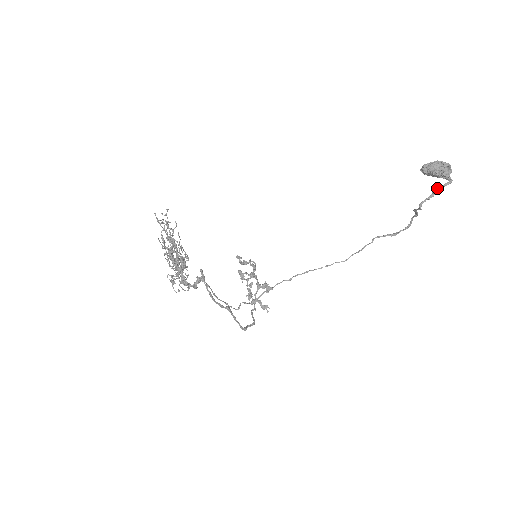
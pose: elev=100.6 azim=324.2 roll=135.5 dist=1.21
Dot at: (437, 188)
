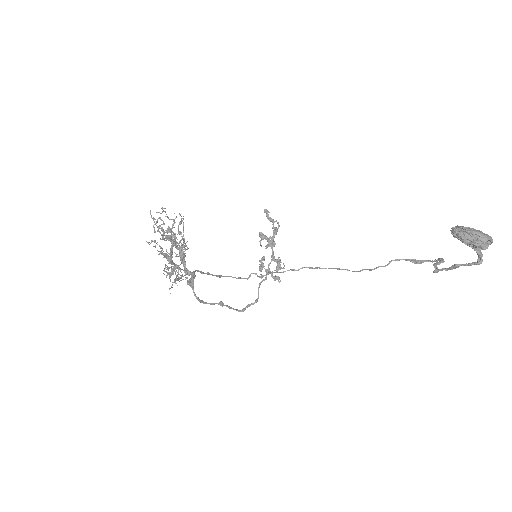
Dot at: occluded
